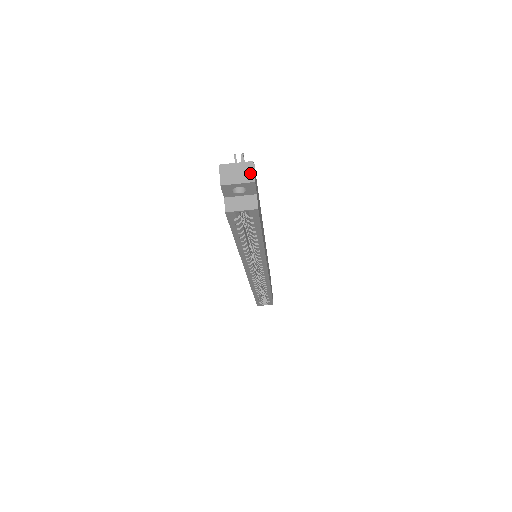
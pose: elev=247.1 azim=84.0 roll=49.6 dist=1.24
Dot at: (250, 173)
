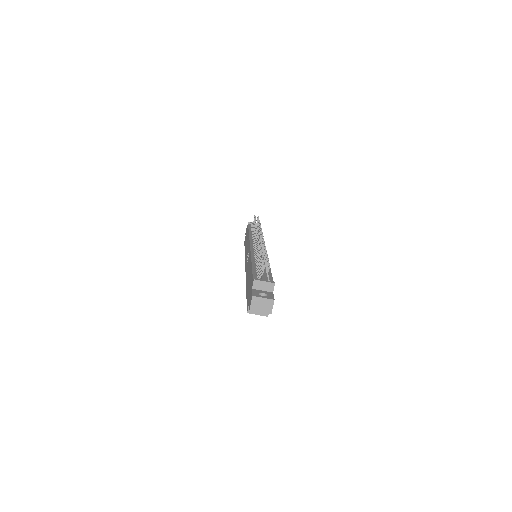
Dot at: (270, 307)
